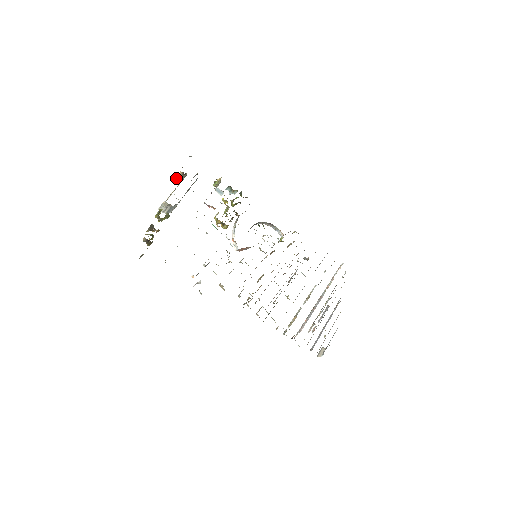
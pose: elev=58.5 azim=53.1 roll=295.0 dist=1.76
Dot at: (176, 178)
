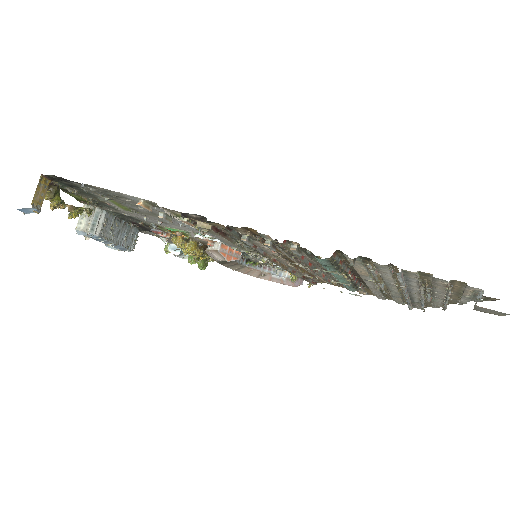
Dot at: occluded
